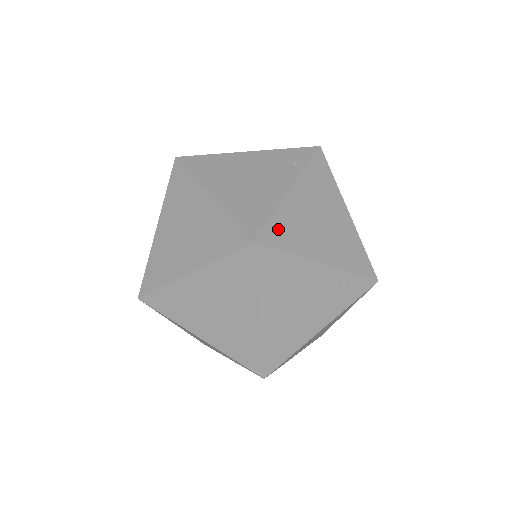
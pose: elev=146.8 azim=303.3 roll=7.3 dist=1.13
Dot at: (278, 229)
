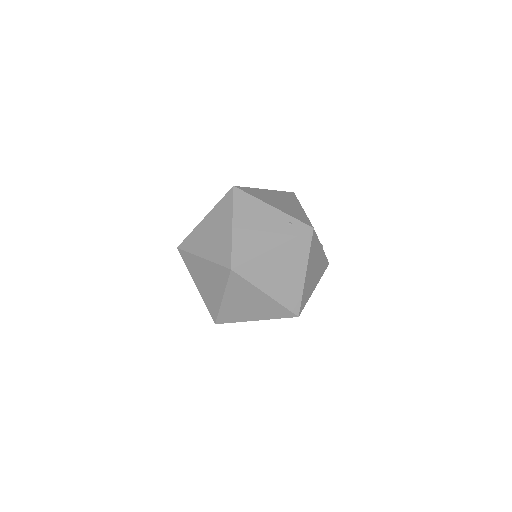
Dot at: (251, 191)
